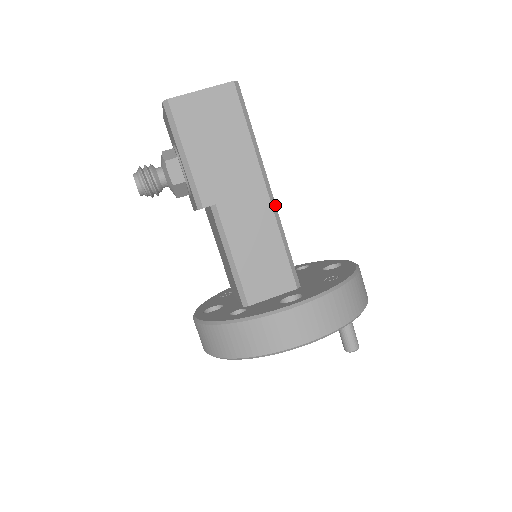
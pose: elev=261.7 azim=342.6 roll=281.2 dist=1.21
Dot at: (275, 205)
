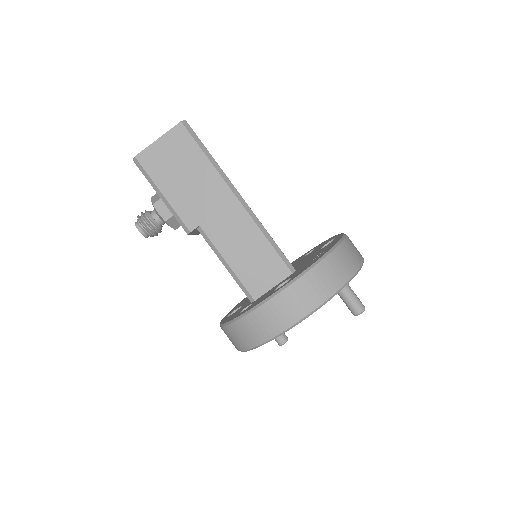
Dot at: (250, 209)
